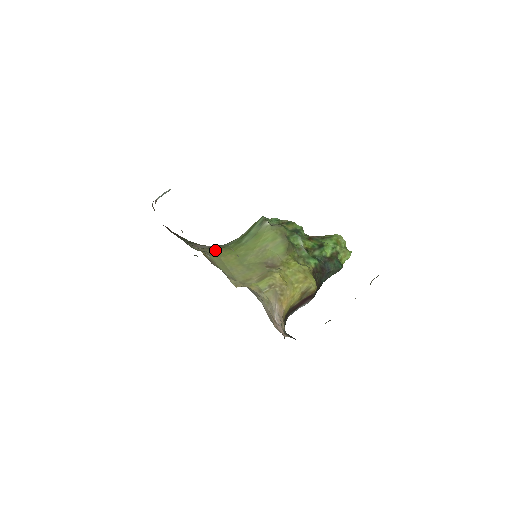
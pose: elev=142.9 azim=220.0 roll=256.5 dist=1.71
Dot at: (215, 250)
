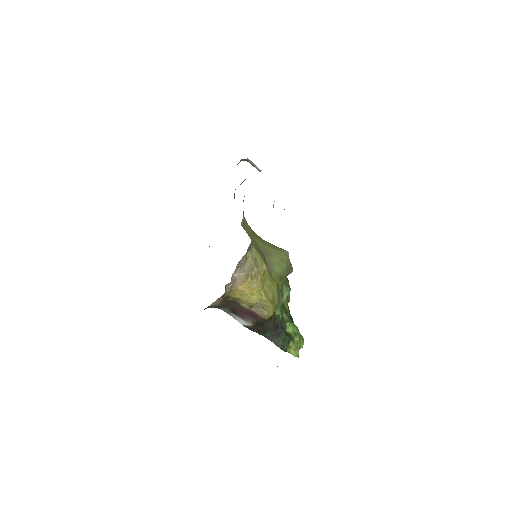
Dot at: occluded
